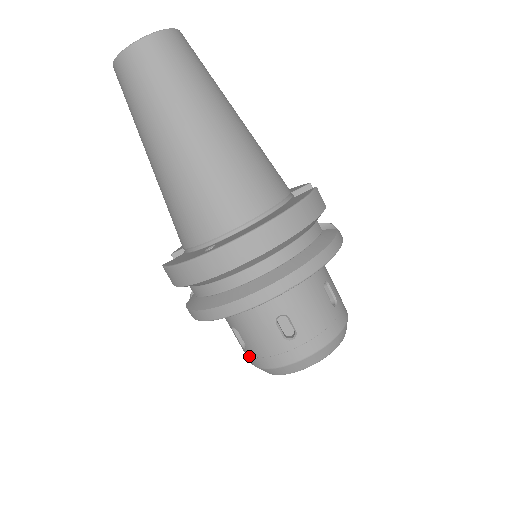
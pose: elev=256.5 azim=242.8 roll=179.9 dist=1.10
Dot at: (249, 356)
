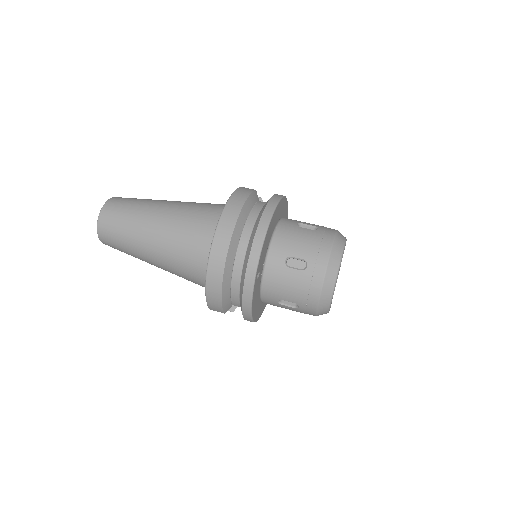
Dot at: (306, 309)
